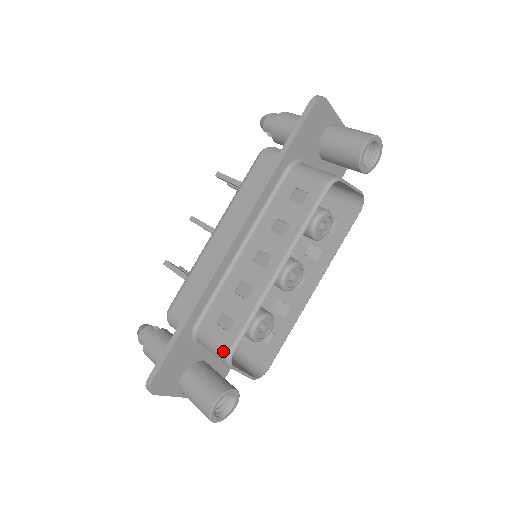
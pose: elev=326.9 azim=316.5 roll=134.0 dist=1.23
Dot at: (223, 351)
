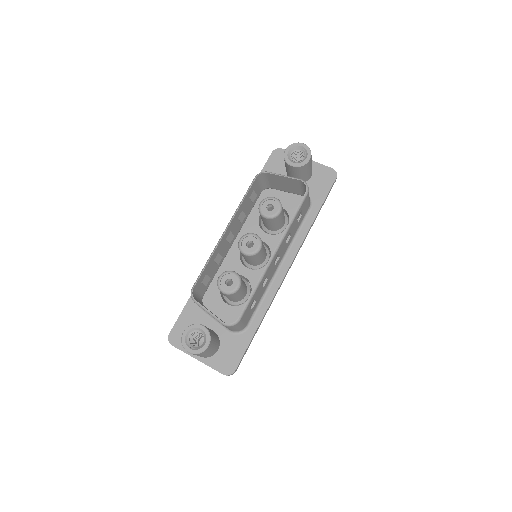
Dot at: occluded
